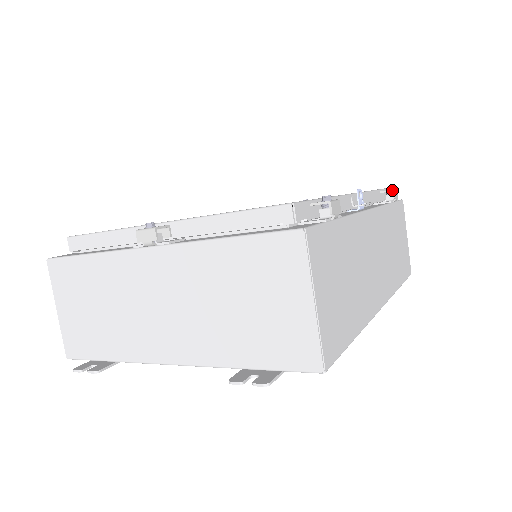
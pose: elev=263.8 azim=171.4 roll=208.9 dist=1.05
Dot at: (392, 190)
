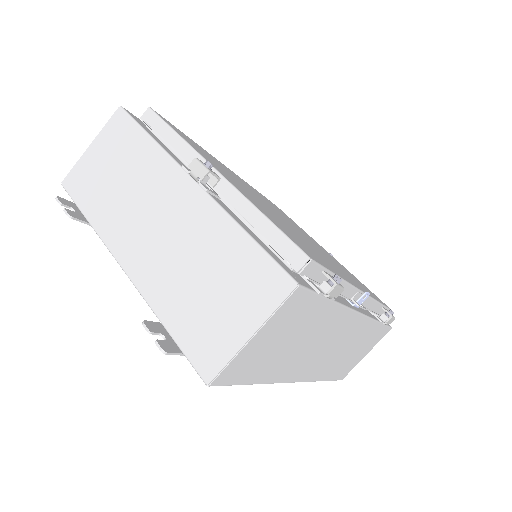
Dot at: (391, 315)
